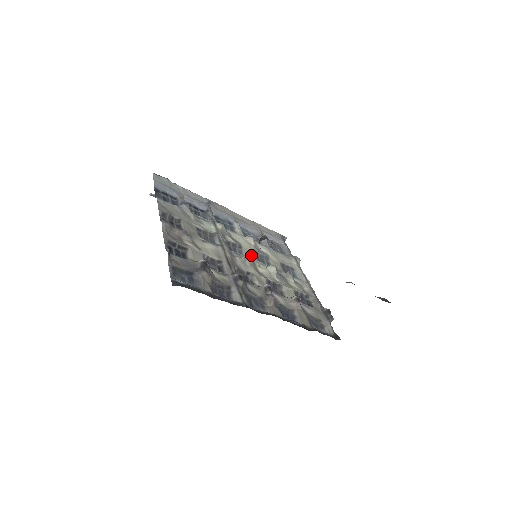
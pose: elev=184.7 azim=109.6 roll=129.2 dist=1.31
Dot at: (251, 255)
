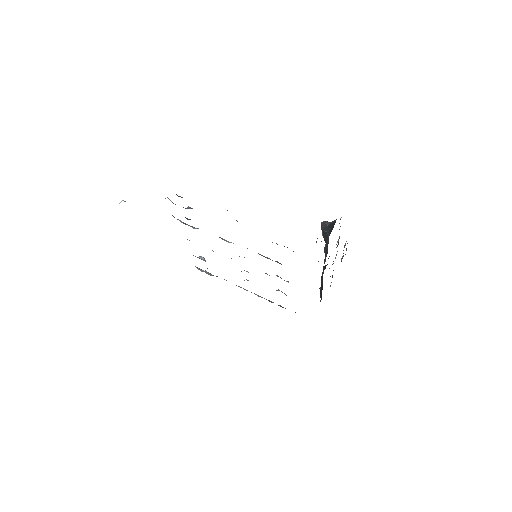
Dot at: occluded
